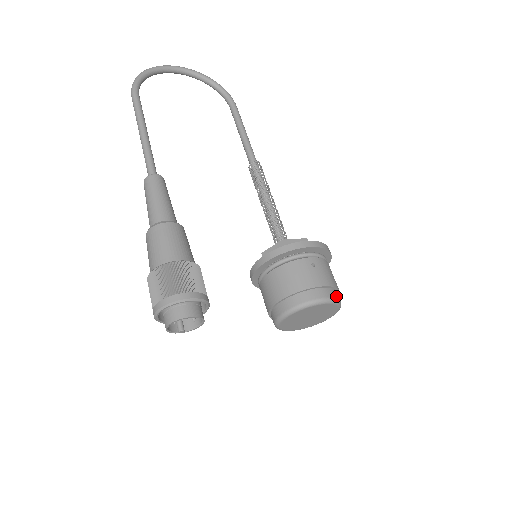
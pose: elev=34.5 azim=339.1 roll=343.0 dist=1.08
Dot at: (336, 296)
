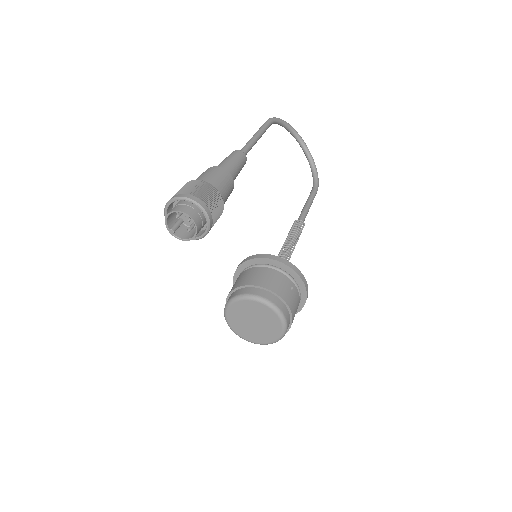
Dot at: (288, 322)
